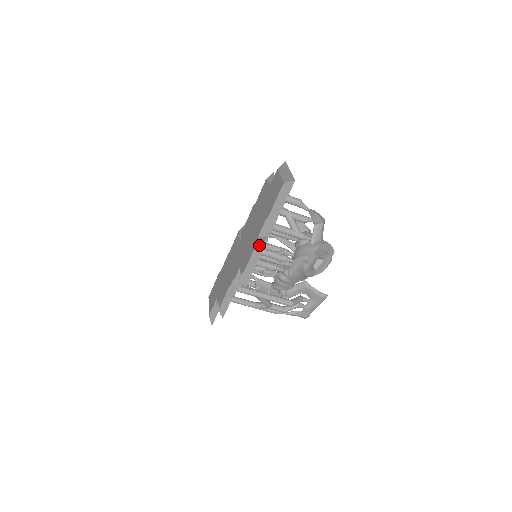
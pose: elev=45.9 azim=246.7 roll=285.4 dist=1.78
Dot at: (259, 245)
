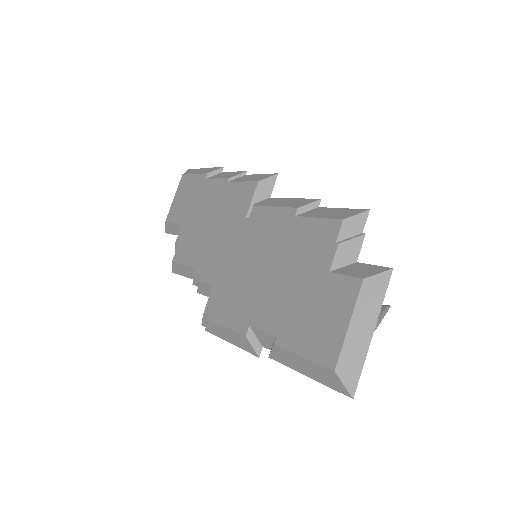
Dot at: (243, 340)
